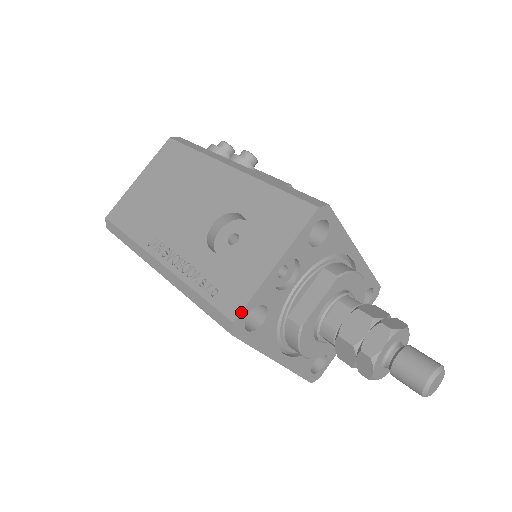
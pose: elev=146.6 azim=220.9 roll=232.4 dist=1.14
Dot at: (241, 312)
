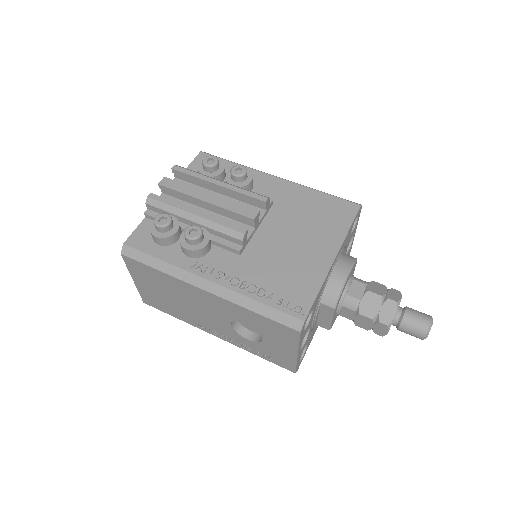
Dot at: (296, 370)
